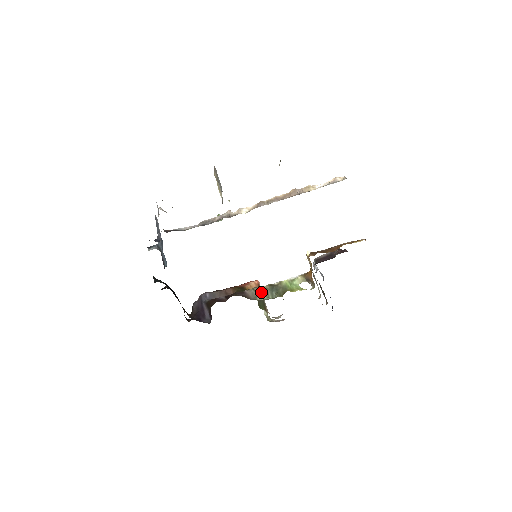
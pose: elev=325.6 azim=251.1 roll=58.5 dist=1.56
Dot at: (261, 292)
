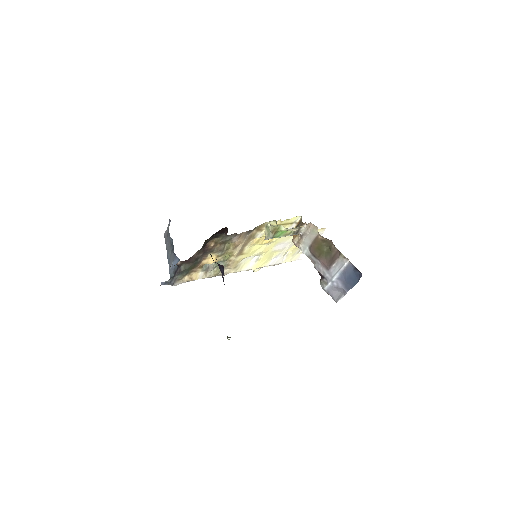
Dot at: occluded
